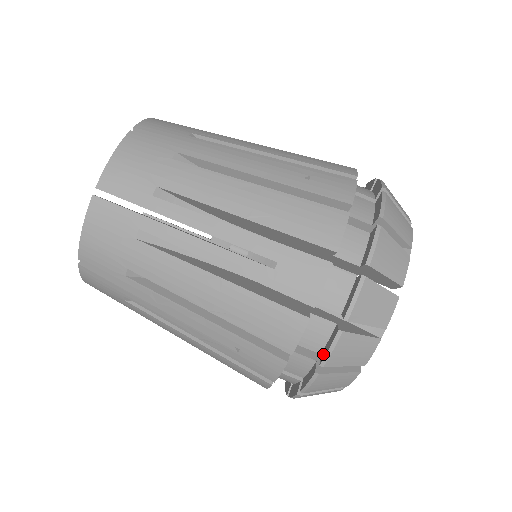
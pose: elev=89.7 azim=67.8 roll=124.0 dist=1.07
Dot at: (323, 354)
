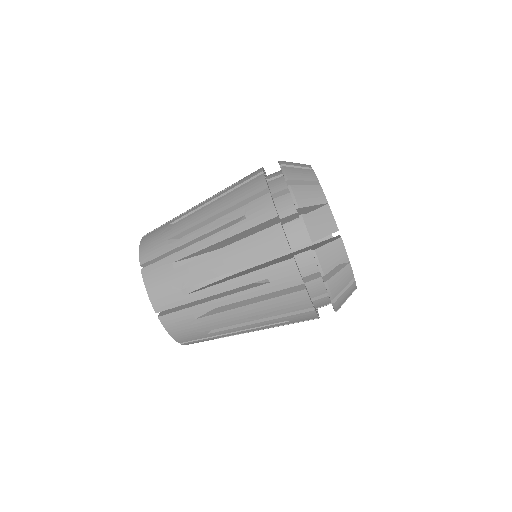
Dot at: occluded
